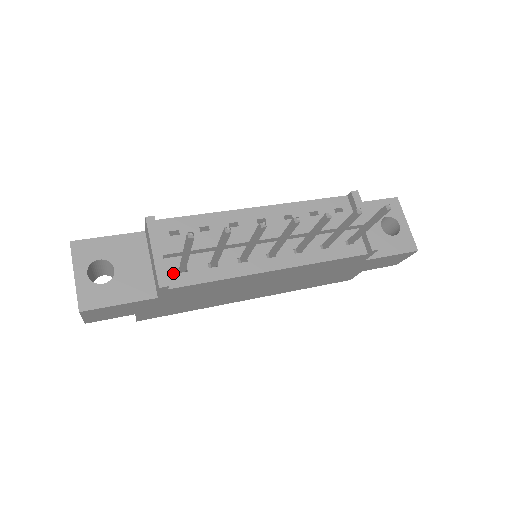
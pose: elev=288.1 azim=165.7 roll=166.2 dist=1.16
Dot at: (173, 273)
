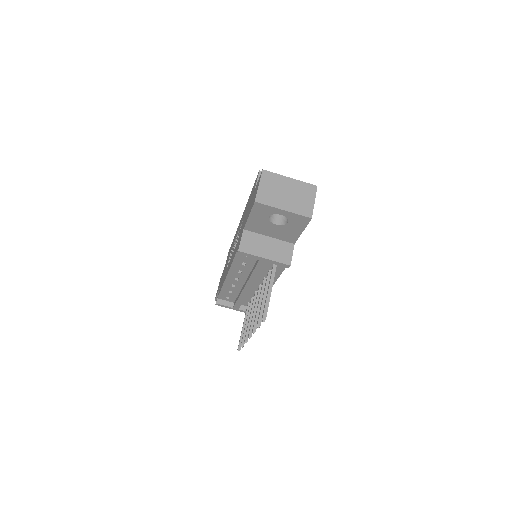
Dot at: occluded
